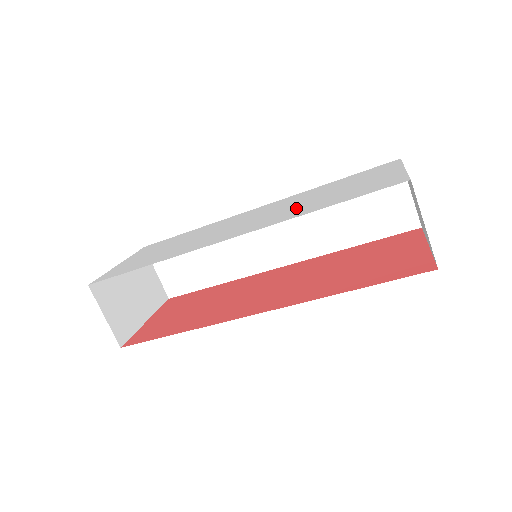
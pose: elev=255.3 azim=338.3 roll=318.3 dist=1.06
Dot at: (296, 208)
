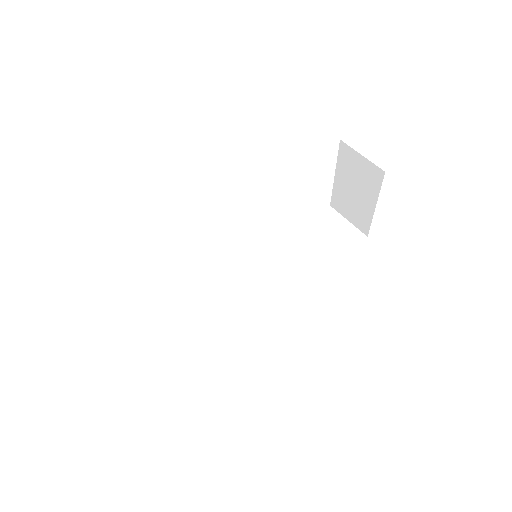
Dot at: occluded
